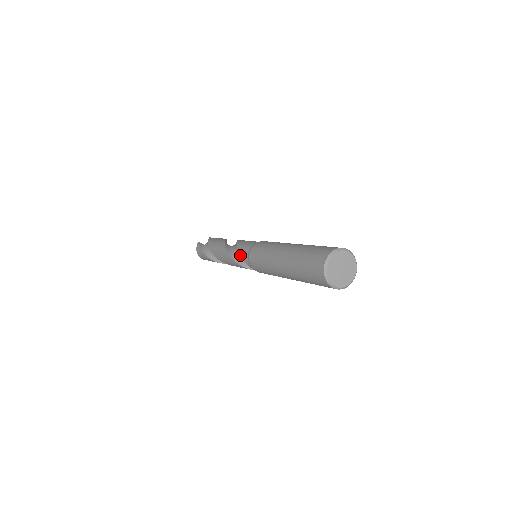
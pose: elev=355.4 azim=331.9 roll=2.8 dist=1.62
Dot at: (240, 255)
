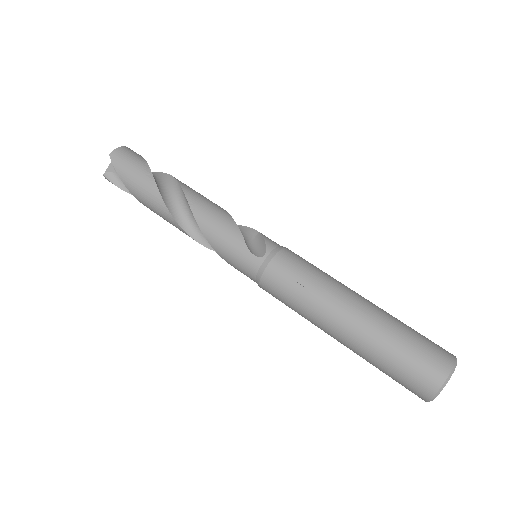
Dot at: occluded
